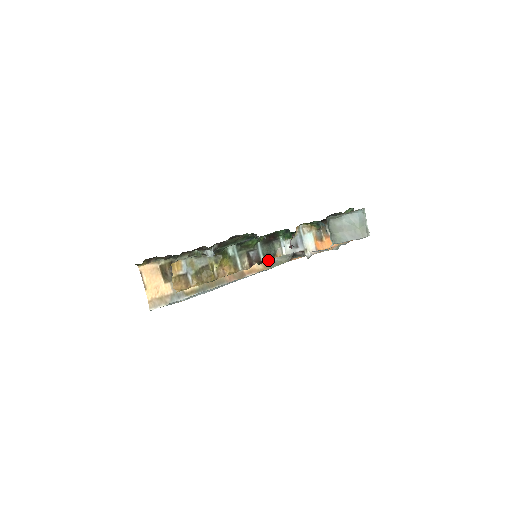
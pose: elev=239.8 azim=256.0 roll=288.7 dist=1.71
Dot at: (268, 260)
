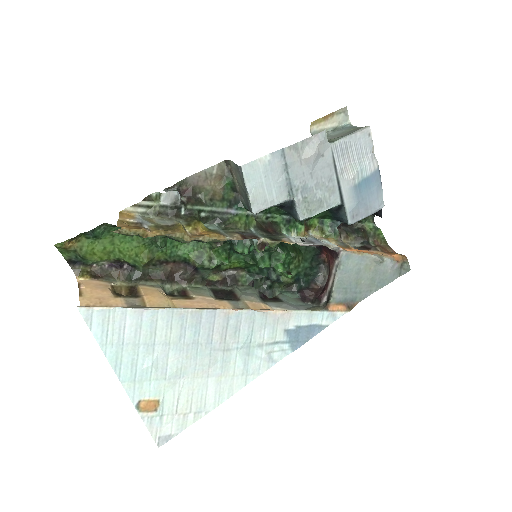
Dot at: occluded
